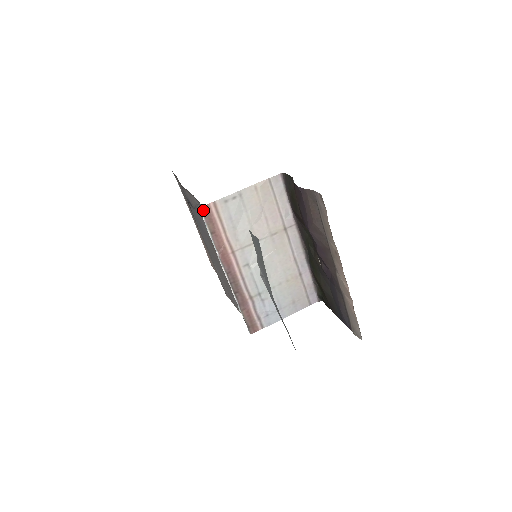
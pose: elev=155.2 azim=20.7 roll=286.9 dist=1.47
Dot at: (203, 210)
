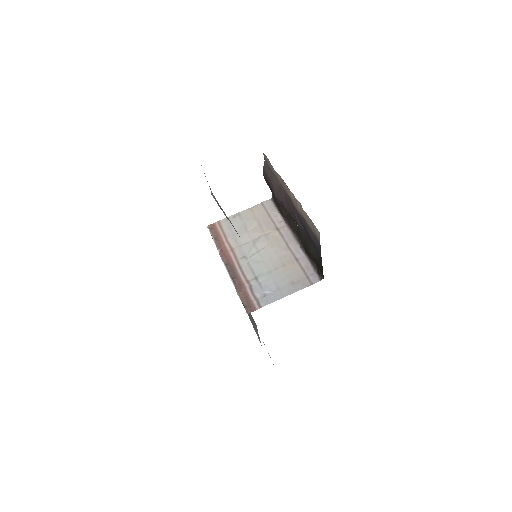
Dot at: (210, 227)
